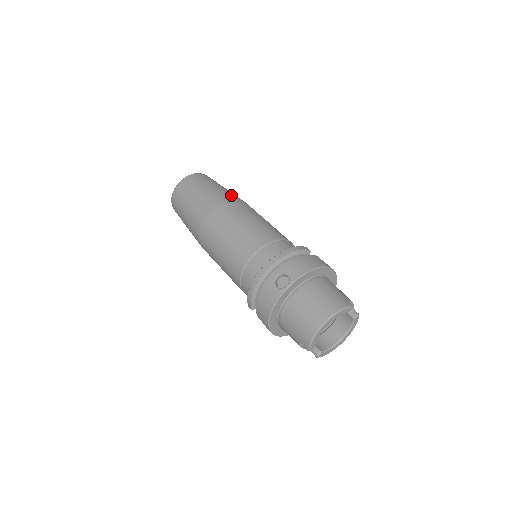
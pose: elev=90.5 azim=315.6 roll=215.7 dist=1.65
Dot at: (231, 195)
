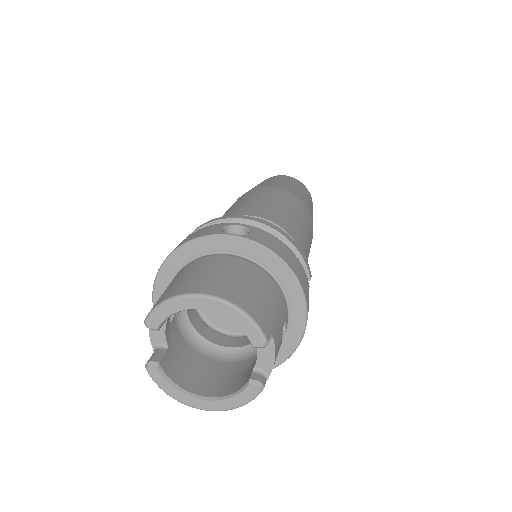
Dot at: (309, 208)
